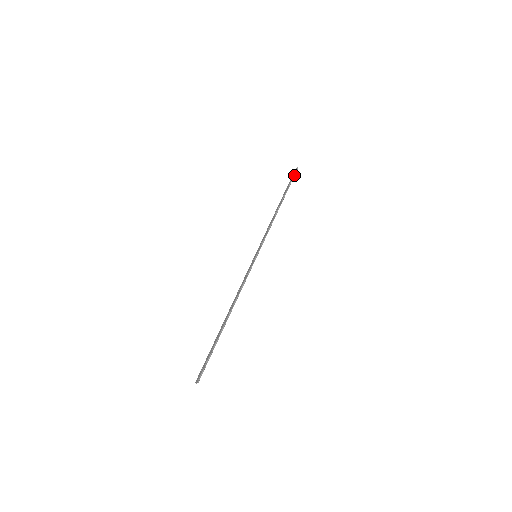
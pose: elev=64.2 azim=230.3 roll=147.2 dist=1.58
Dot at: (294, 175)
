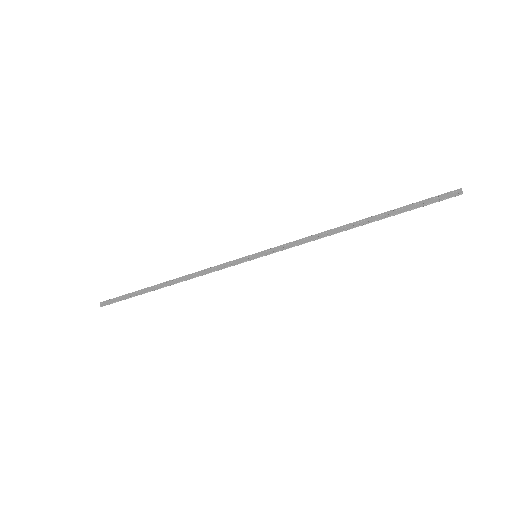
Dot at: (438, 201)
